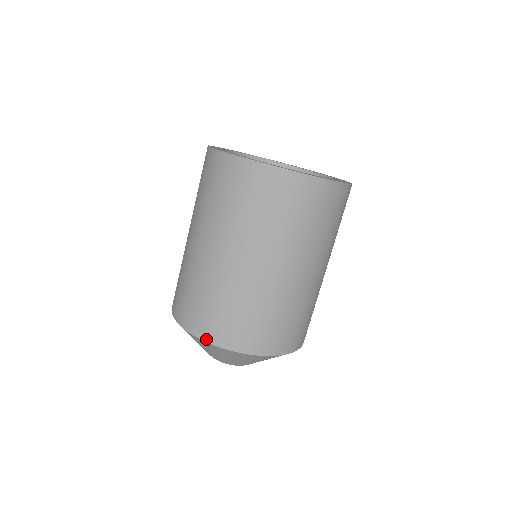
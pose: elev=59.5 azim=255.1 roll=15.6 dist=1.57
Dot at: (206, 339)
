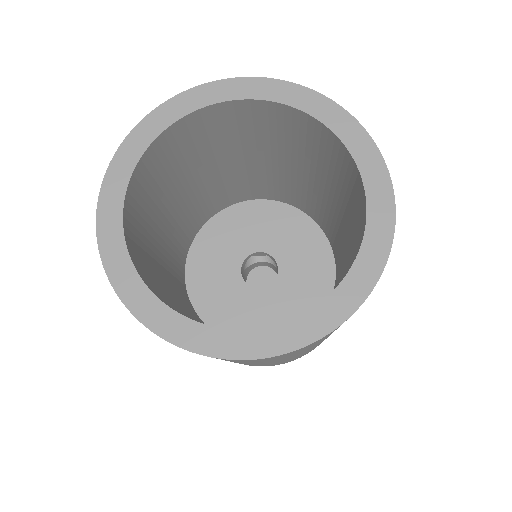
Dot at: occluded
